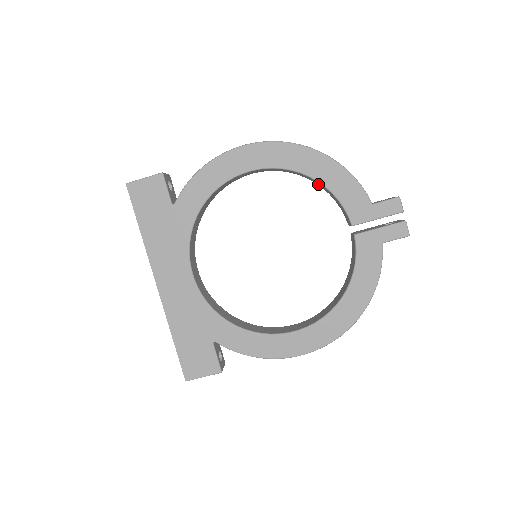
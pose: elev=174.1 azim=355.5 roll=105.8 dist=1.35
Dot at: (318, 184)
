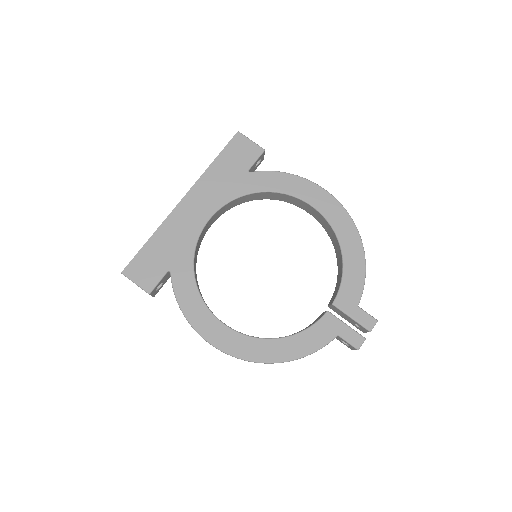
Dot at: (339, 261)
